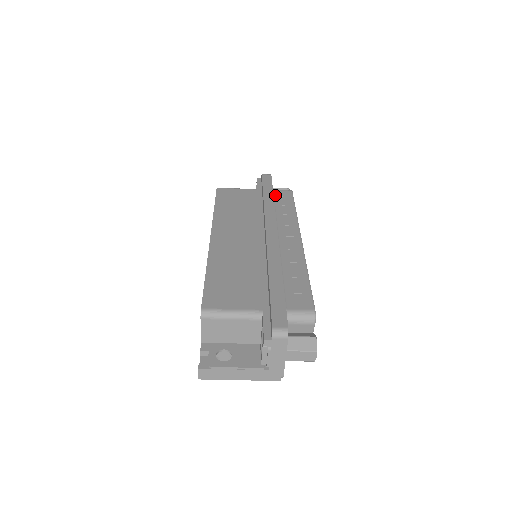
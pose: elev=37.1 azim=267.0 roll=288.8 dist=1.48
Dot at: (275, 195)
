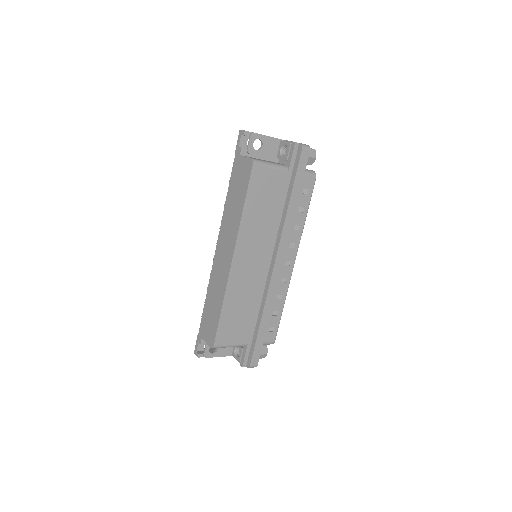
Dot at: occluded
